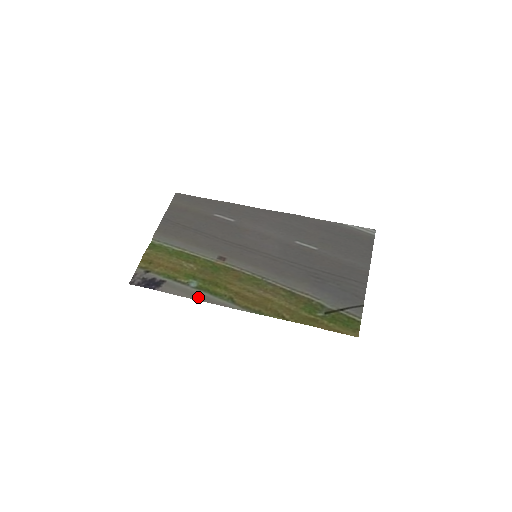
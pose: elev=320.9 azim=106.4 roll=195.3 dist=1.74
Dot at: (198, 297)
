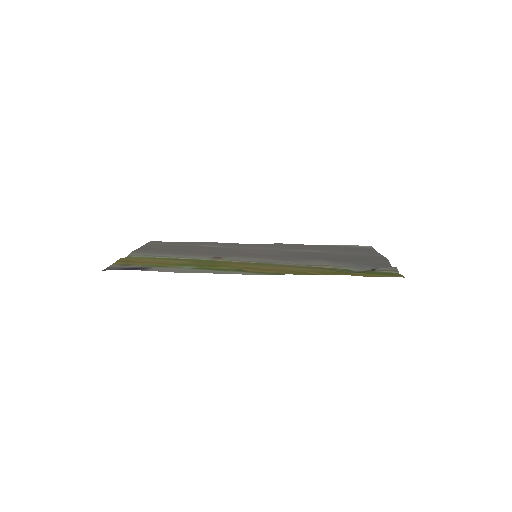
Dot at: (197, 272)
